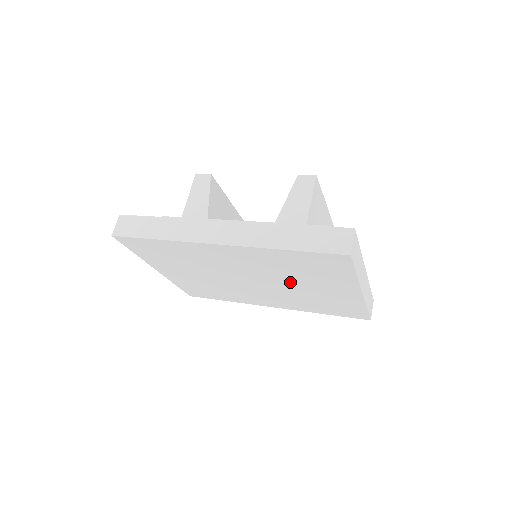
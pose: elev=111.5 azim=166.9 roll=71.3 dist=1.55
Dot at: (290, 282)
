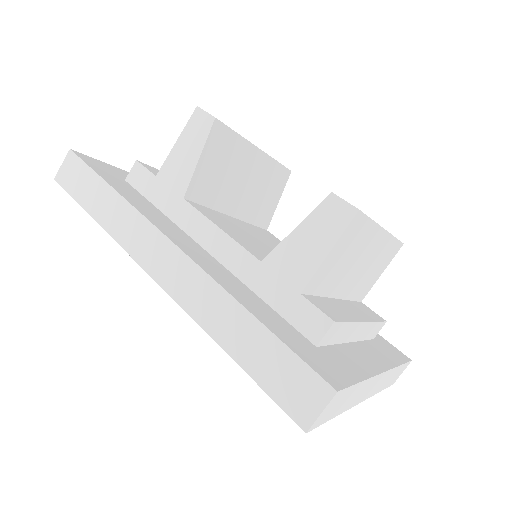
Dot at: occluded
